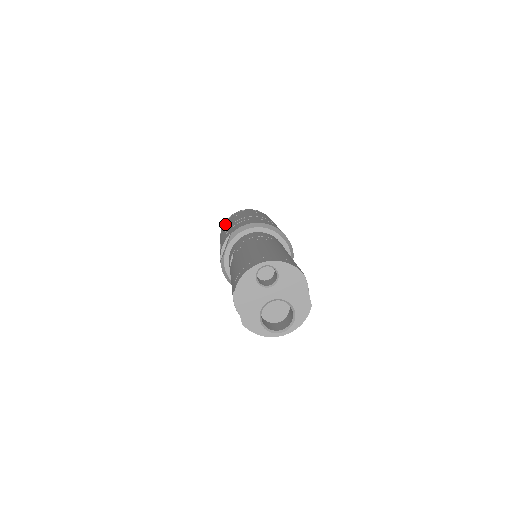
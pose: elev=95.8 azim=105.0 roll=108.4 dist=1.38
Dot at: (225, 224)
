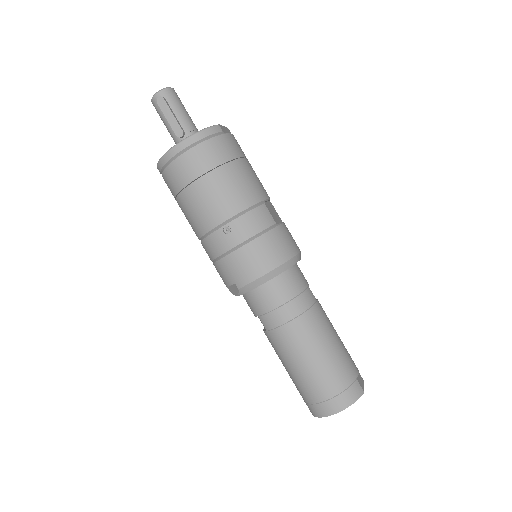
Dot at: (174, 188)
